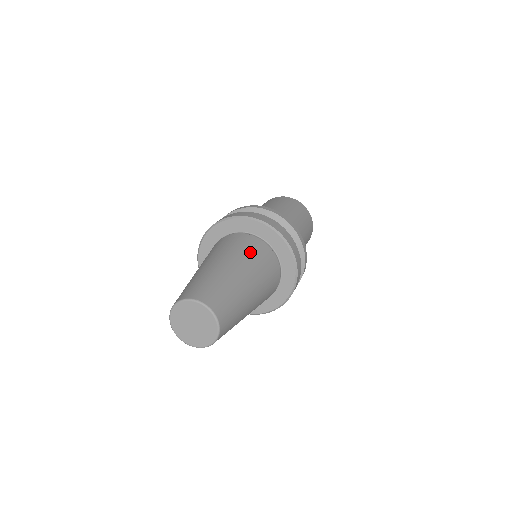
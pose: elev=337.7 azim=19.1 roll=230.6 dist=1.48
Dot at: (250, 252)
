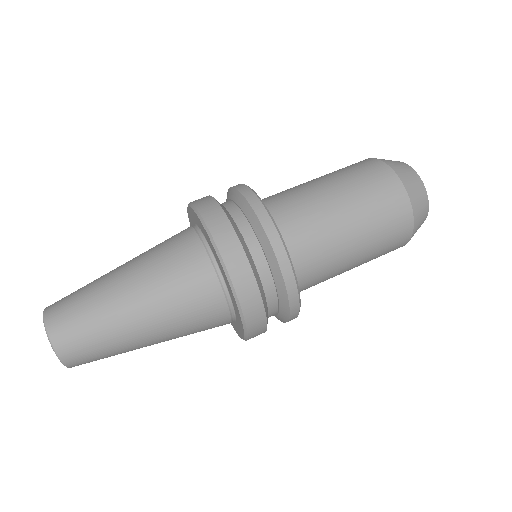
Dot at: (173, 276)
